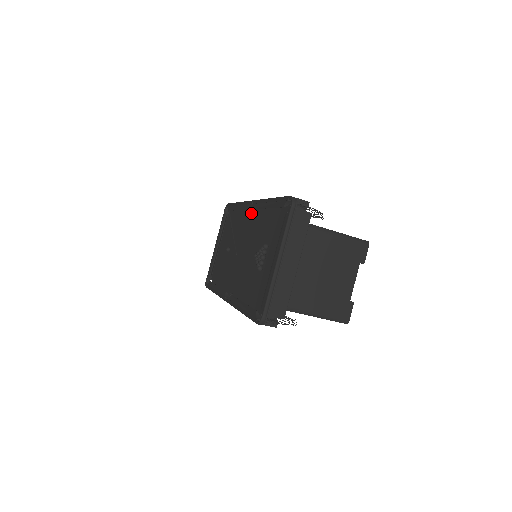
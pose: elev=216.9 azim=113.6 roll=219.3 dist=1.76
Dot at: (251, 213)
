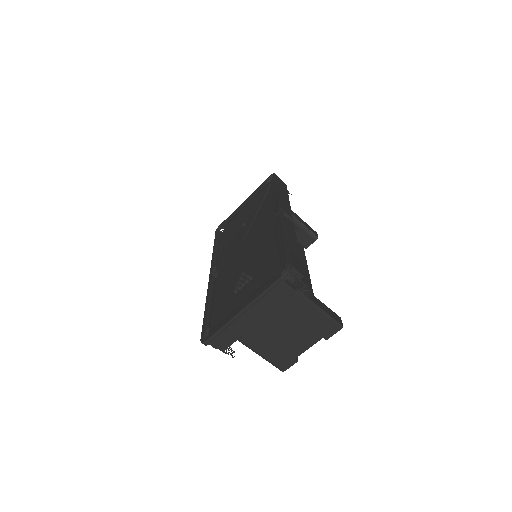
Dot at: (274, 218)
